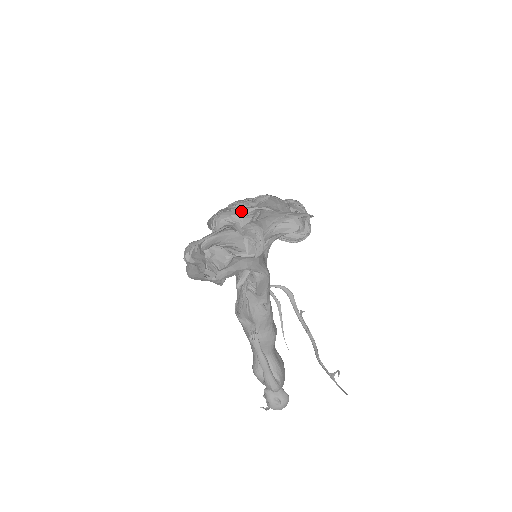
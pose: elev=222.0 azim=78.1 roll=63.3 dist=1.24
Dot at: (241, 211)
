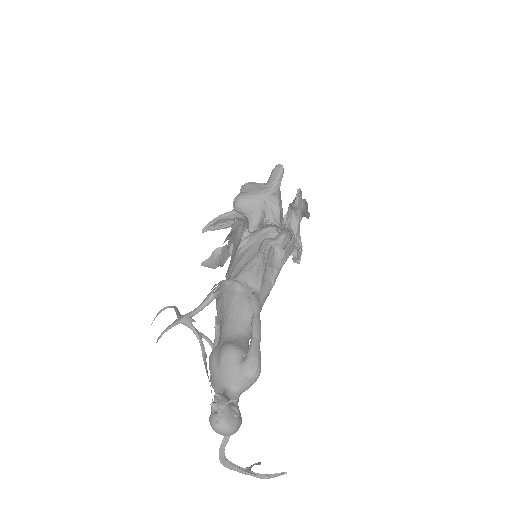
Dot at: occluded
